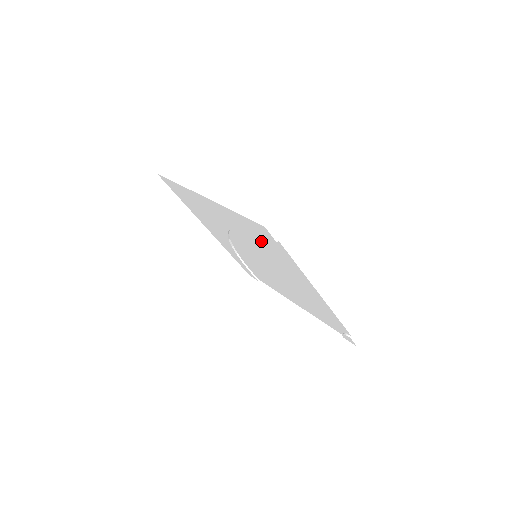
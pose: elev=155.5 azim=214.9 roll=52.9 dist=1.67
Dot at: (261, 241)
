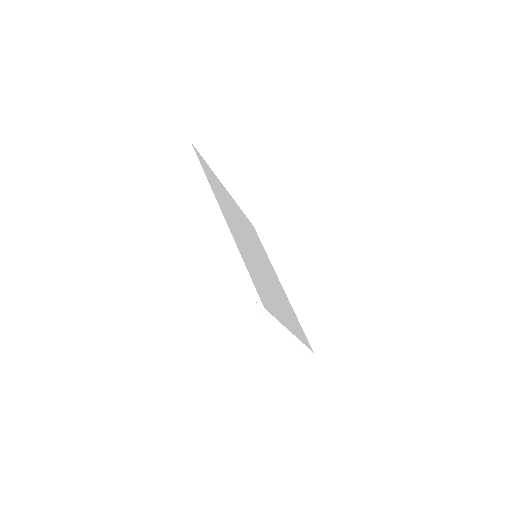
Dot at: occluded
